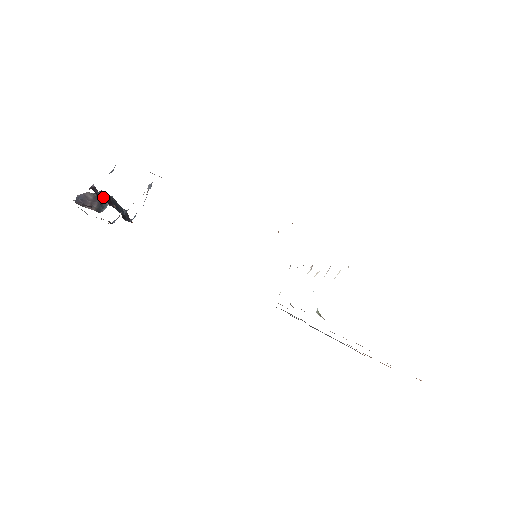
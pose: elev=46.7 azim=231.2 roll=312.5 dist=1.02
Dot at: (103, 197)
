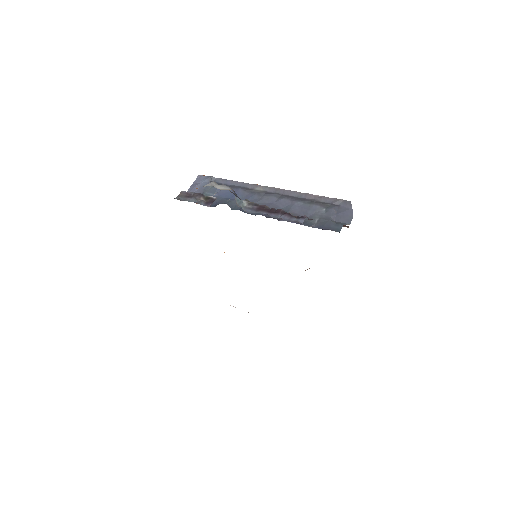
Dot at: (284, 215)
